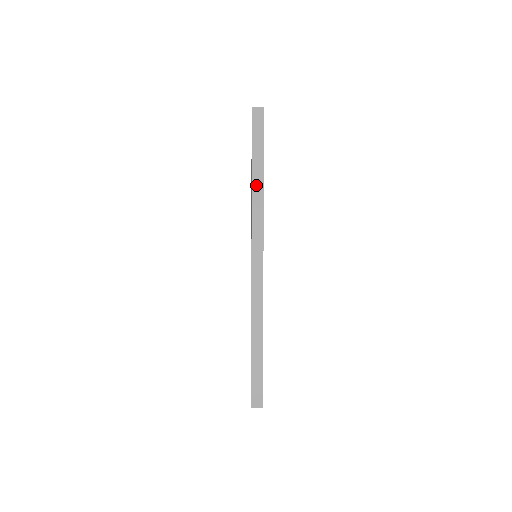
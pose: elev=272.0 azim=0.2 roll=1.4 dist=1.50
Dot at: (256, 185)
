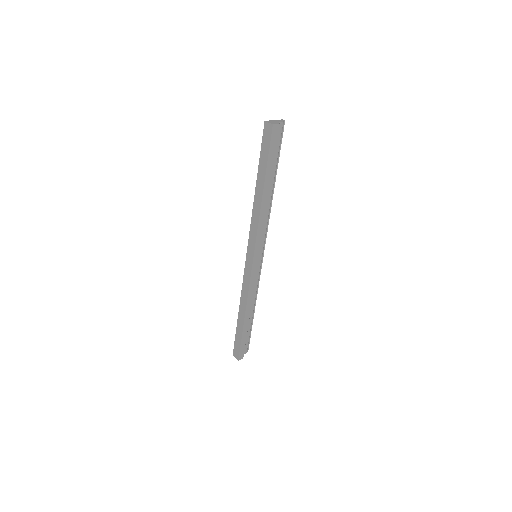
Dot at: (257, 200)
